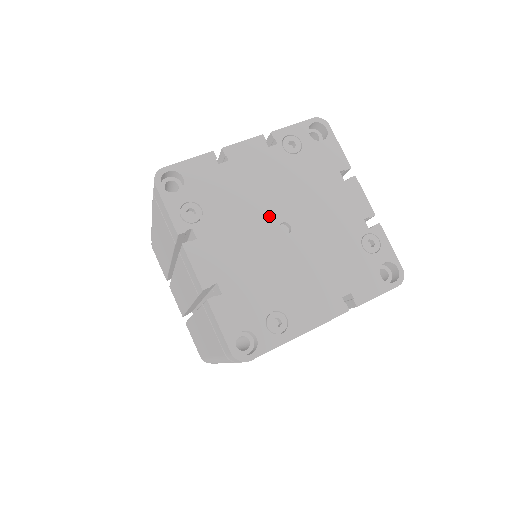
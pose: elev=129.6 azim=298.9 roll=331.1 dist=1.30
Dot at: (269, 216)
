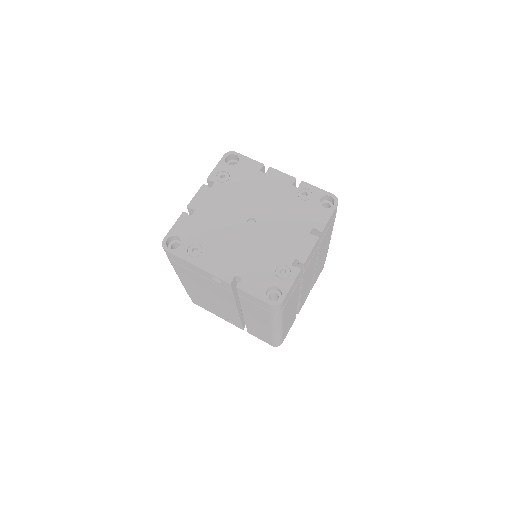
Dot at: (252, 210)
